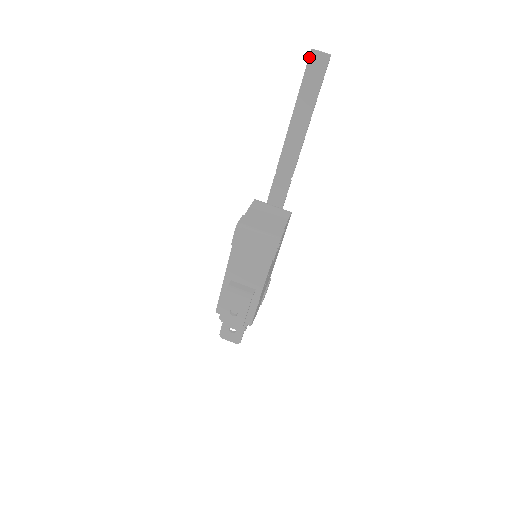
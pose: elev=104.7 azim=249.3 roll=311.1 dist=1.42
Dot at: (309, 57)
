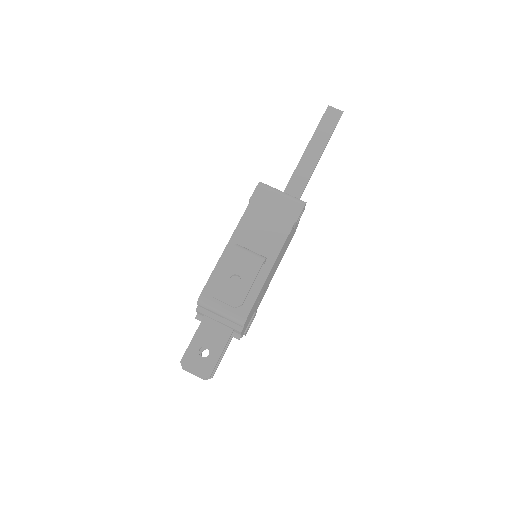
Dot at: (326, 110)
